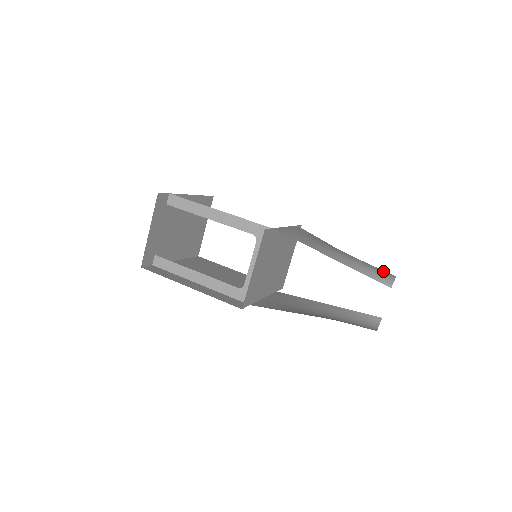
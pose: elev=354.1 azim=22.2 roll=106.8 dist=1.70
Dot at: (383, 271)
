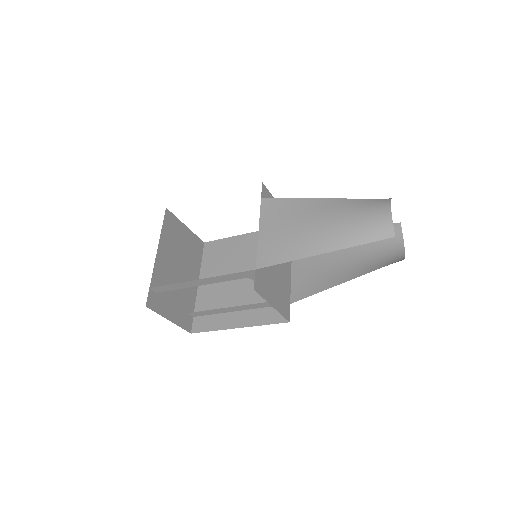
Dot at: (375, 216)
